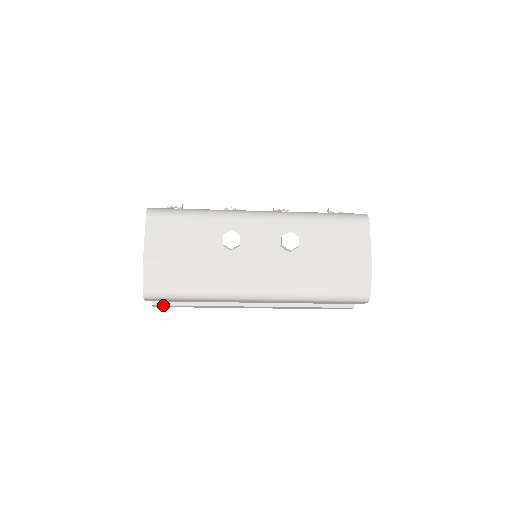
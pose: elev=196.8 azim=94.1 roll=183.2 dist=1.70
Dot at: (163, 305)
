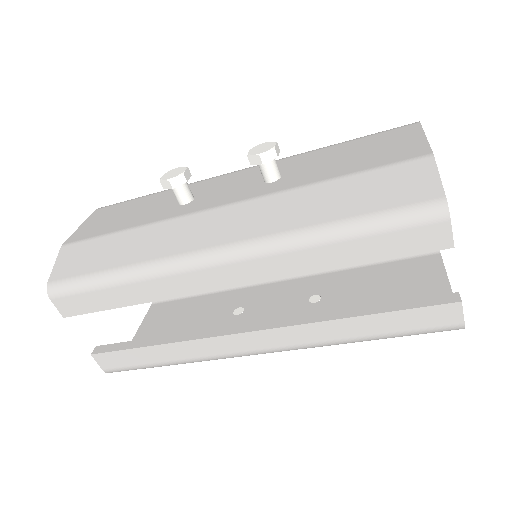
Dot at: (107, 352)
